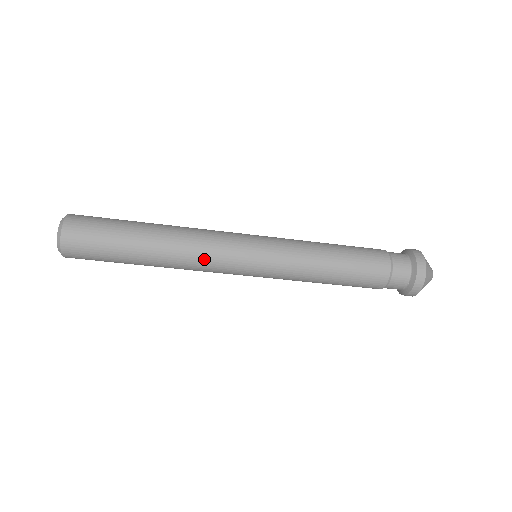
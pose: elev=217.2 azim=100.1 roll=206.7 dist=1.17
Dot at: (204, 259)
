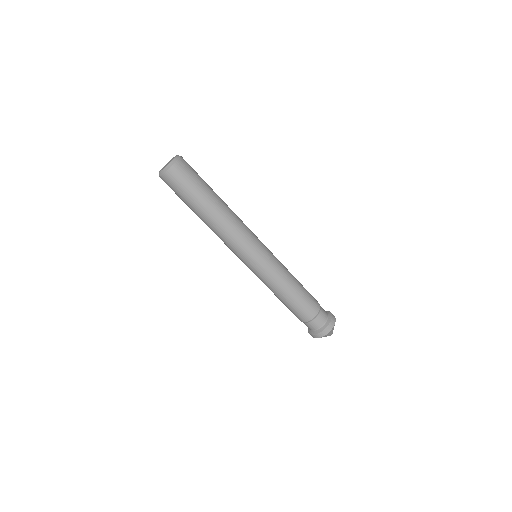
Dot at: (229, 240)
